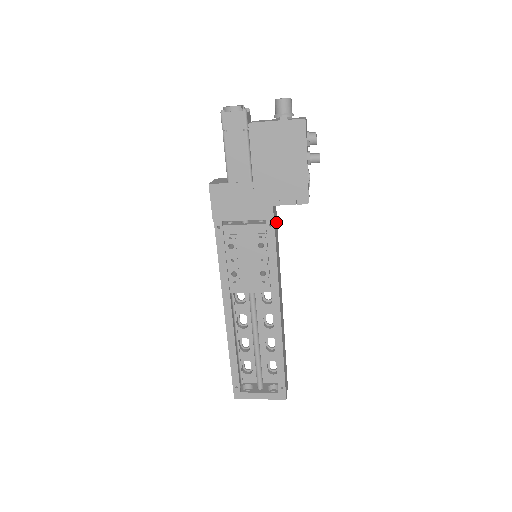
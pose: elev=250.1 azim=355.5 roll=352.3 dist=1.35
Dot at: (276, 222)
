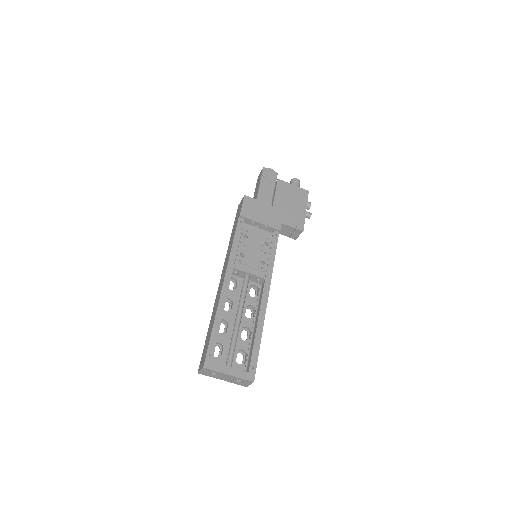
Dot at: occluded
